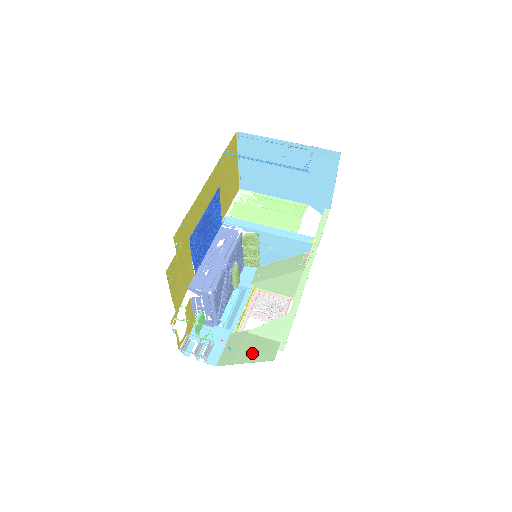
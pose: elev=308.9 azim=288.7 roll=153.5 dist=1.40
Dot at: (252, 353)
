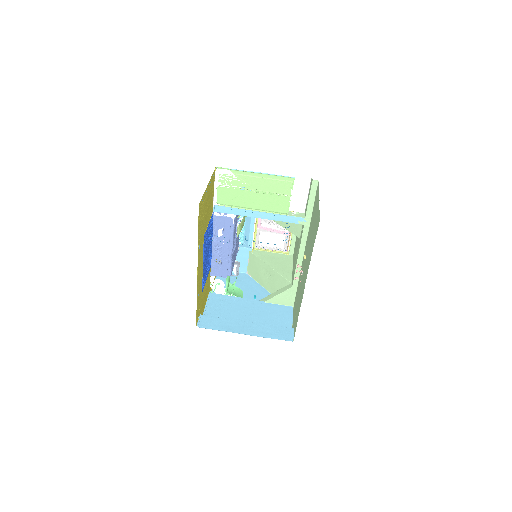
Dot at: (271, 287)
